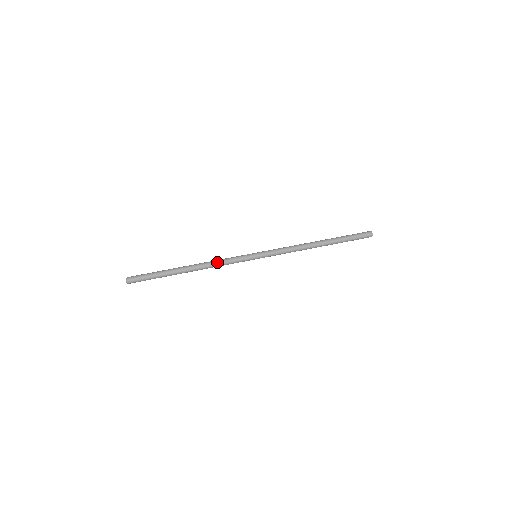
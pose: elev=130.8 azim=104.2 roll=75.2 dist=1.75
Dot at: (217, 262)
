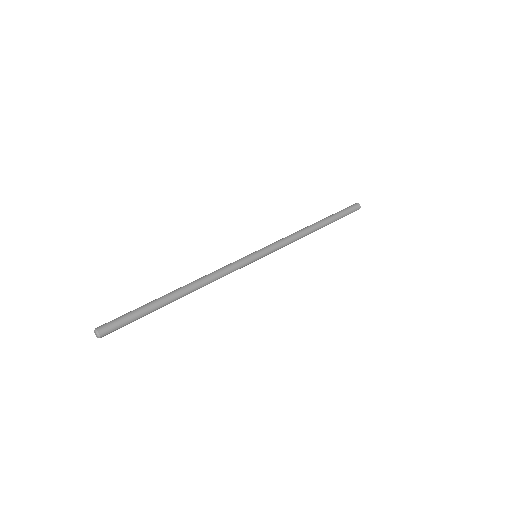
Dot at: (215, 274)
